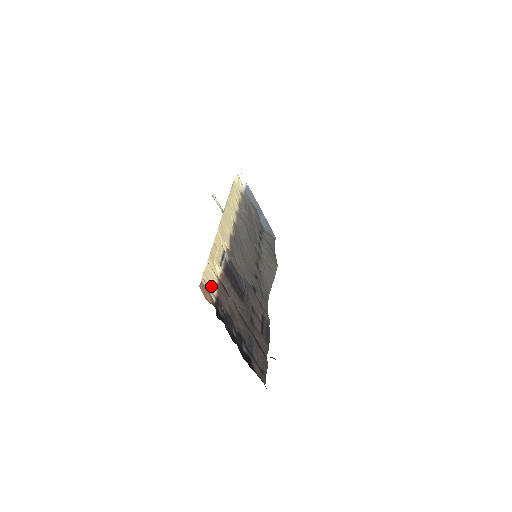
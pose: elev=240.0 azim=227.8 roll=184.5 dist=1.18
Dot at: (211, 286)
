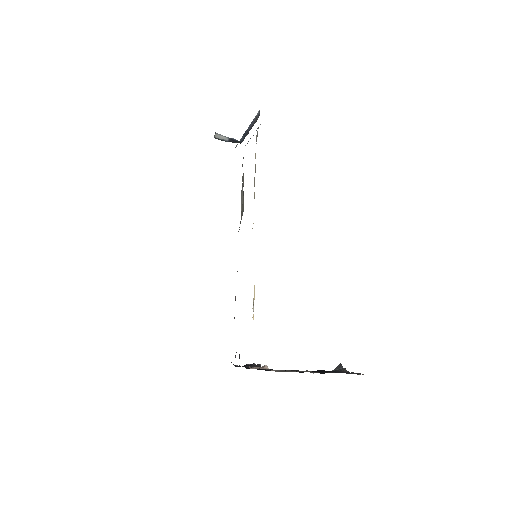
Dot at: occluded
